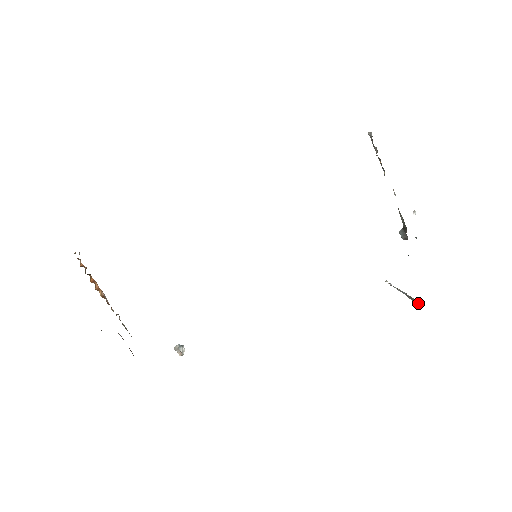
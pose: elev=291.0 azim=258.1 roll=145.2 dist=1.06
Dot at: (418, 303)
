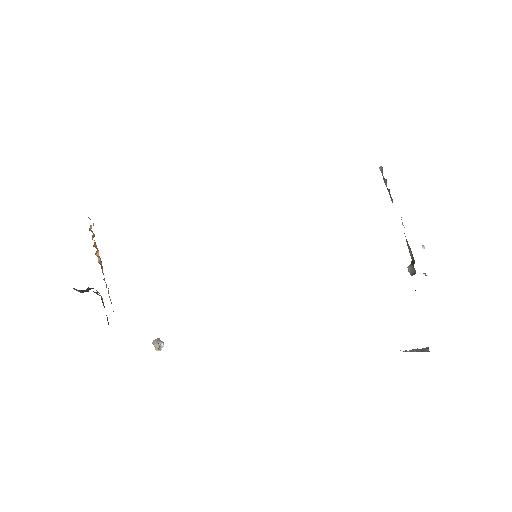
Dot at: (427, 349)
